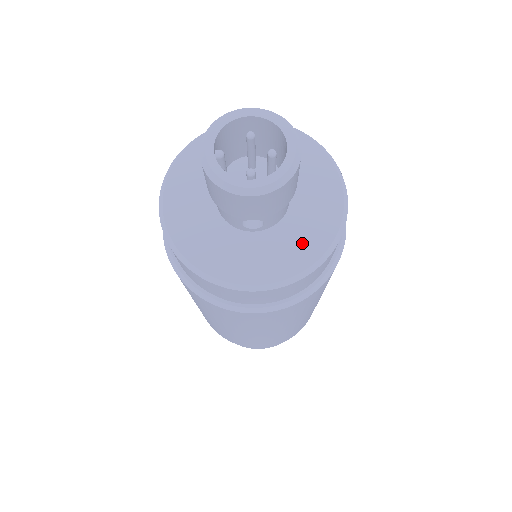
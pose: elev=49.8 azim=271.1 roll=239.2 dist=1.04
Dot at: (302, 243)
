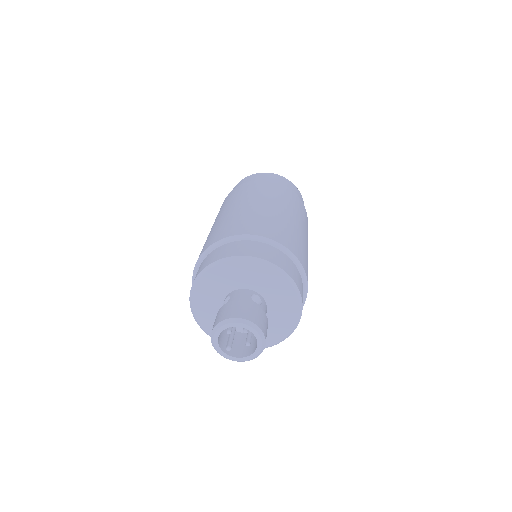
Dot at: (286, 305)
